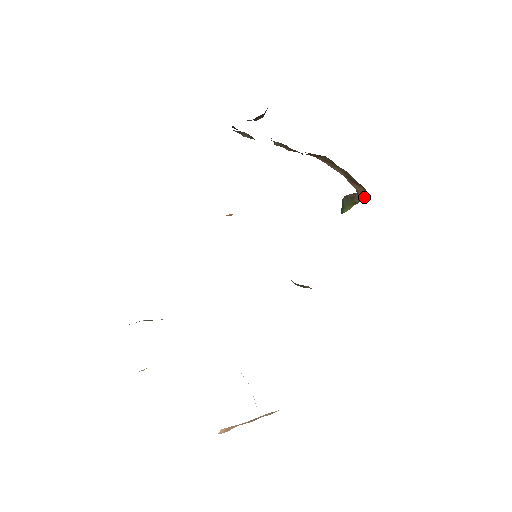
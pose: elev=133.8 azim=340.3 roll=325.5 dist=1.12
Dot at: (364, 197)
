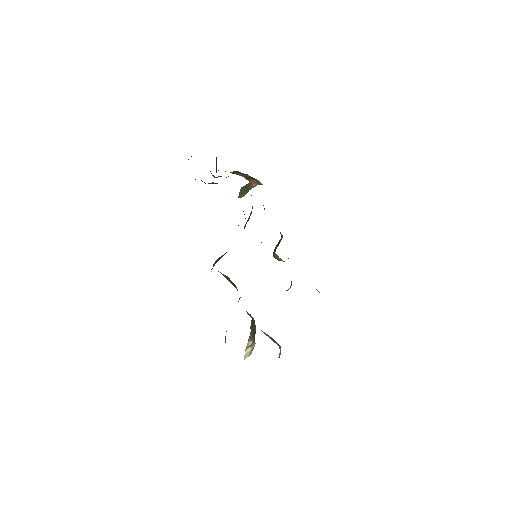
Dot at: (256, 185)
